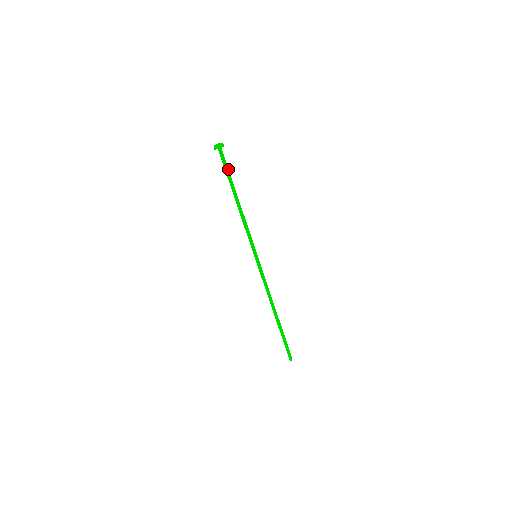
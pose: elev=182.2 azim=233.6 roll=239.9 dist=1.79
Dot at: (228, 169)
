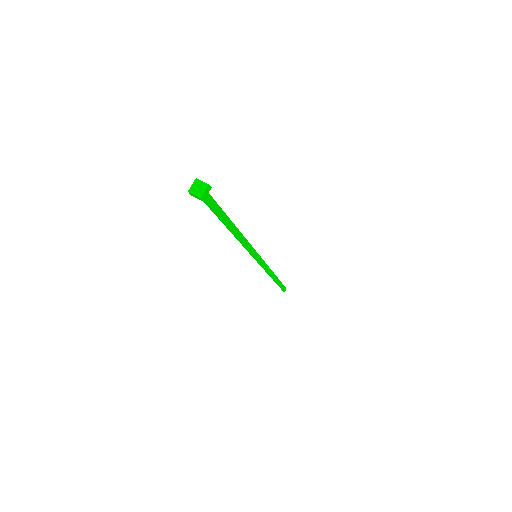
Dot at: (218, 205)
